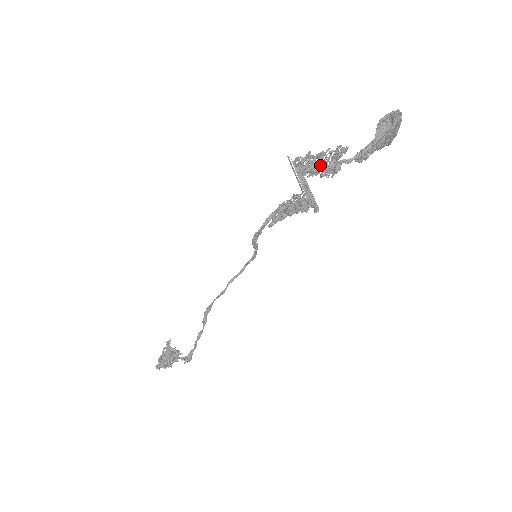
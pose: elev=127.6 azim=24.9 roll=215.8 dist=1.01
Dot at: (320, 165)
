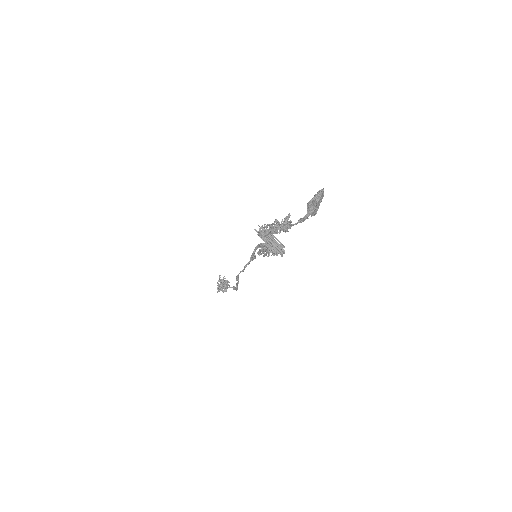
Dot at: (277, 231)
